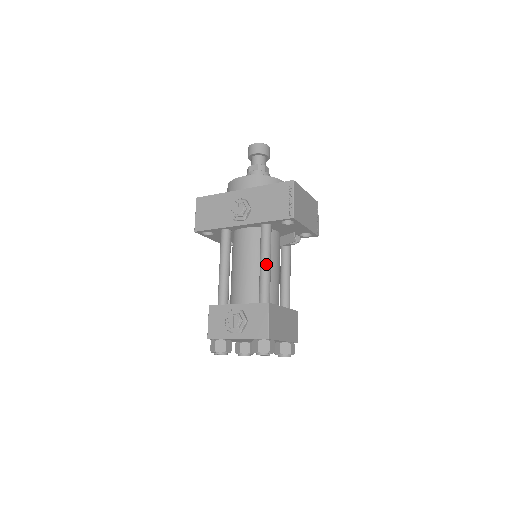
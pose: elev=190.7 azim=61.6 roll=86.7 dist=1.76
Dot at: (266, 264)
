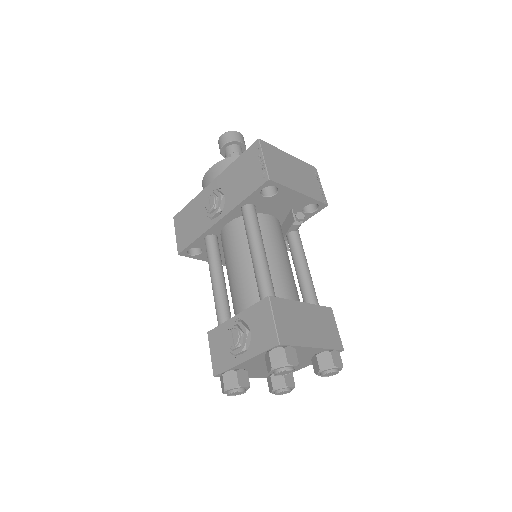
Dot at: (257, 251)
